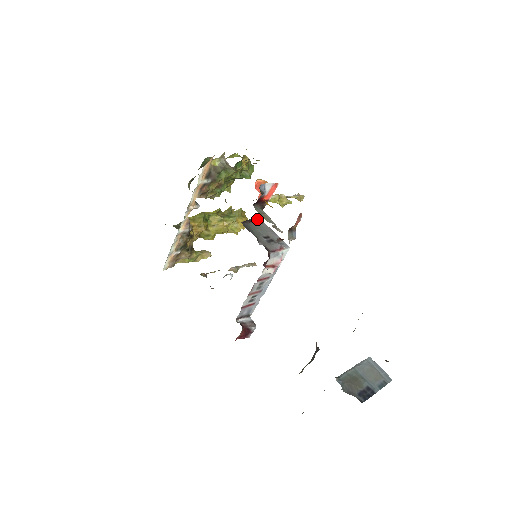
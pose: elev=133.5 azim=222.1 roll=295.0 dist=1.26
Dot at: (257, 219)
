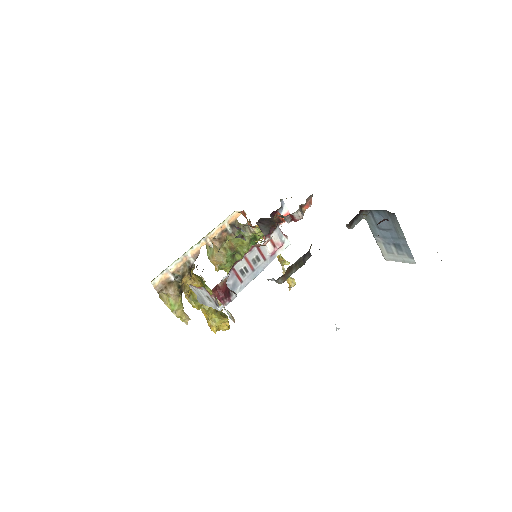
Dot at: occluded
